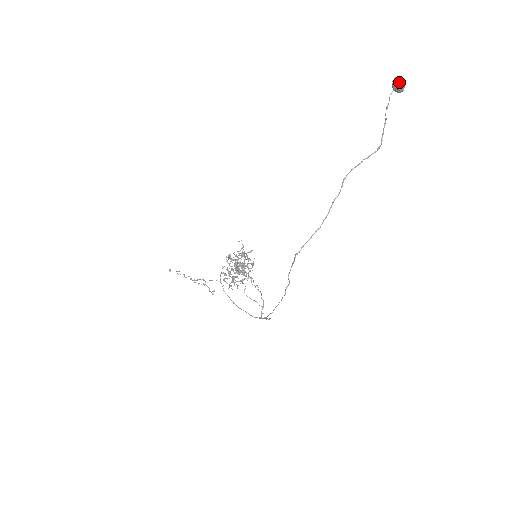
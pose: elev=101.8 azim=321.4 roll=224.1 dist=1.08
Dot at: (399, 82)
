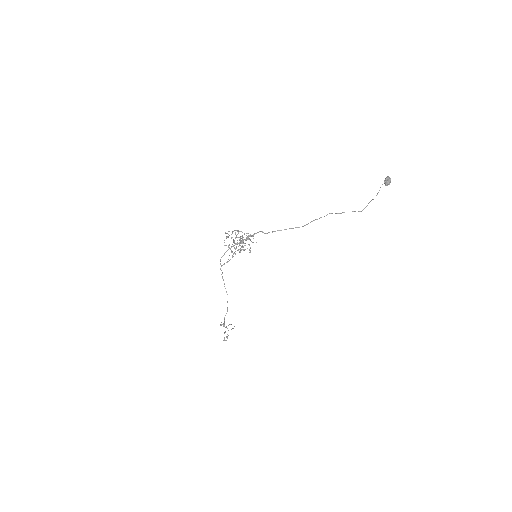
Dot at: (387, 177)
